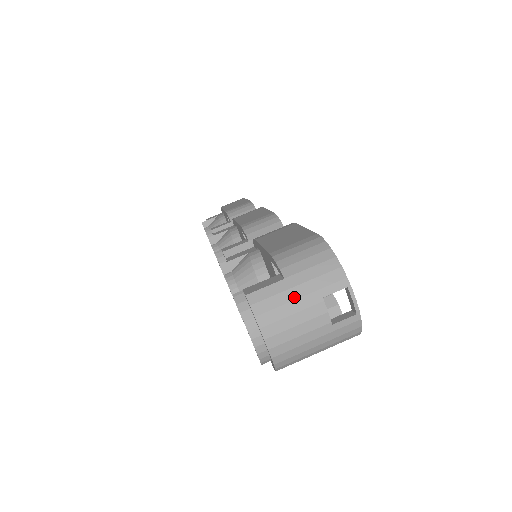
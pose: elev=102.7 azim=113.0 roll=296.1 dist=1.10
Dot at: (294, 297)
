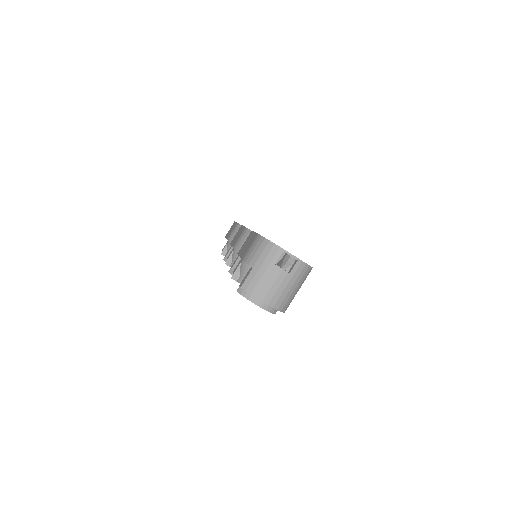
Dot at: (262, 273)
